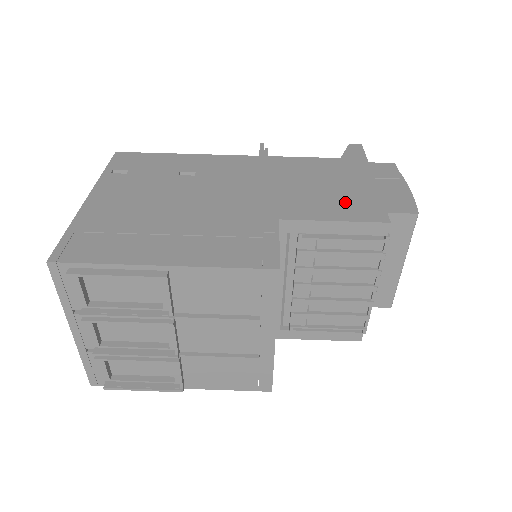
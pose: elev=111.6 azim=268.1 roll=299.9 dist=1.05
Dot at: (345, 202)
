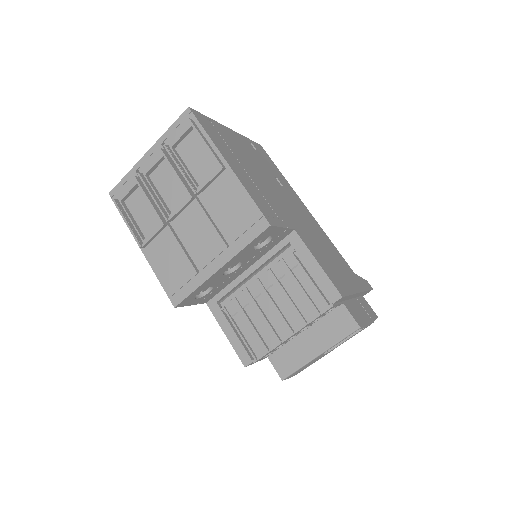
Dot at: (333, 271)
